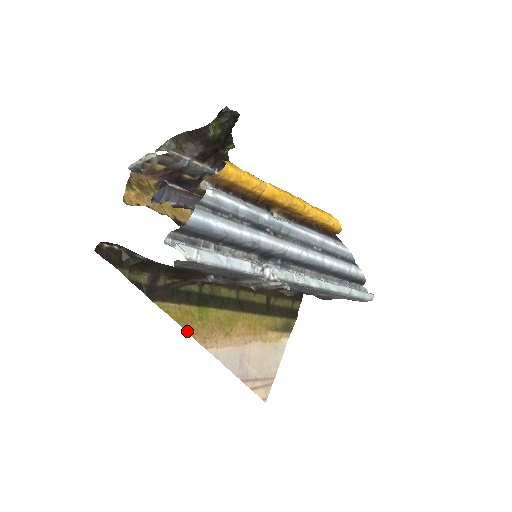
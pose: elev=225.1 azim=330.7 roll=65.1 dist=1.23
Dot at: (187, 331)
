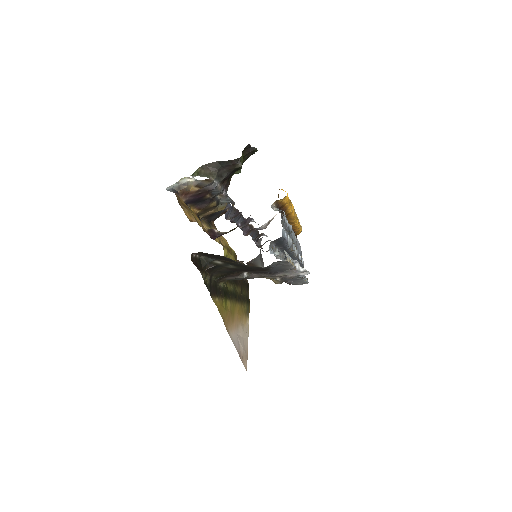
Dot at: occluded
